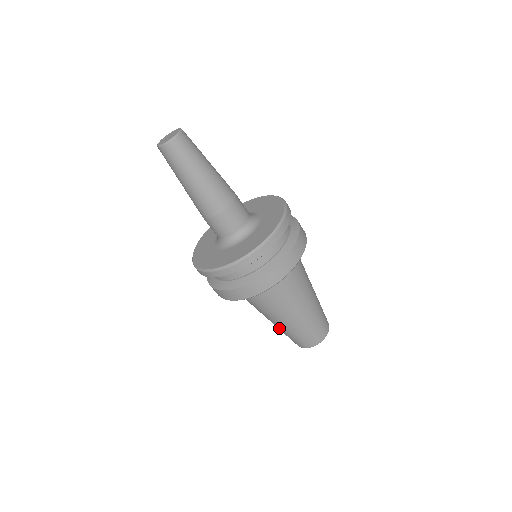
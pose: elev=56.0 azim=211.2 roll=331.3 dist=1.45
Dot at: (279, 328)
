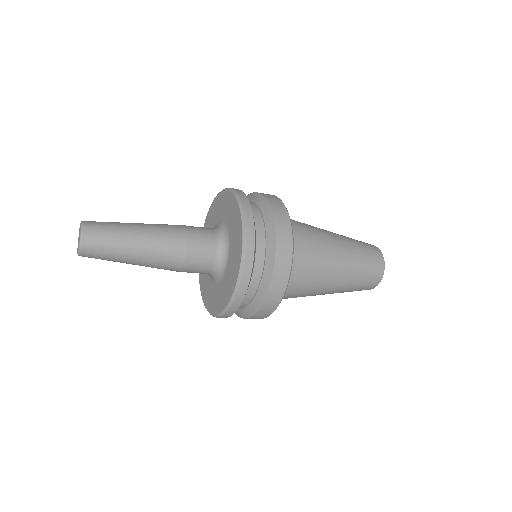
Dot at: occluded
